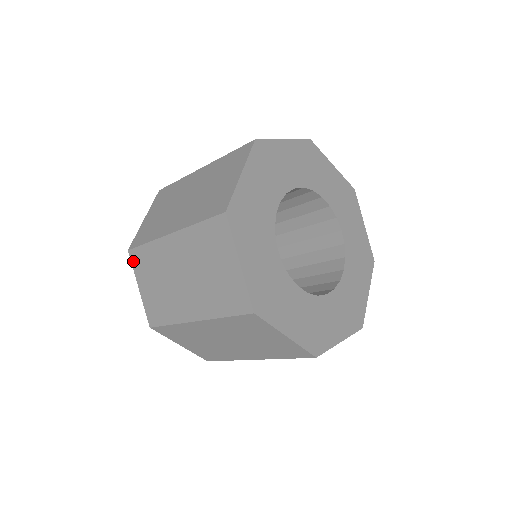
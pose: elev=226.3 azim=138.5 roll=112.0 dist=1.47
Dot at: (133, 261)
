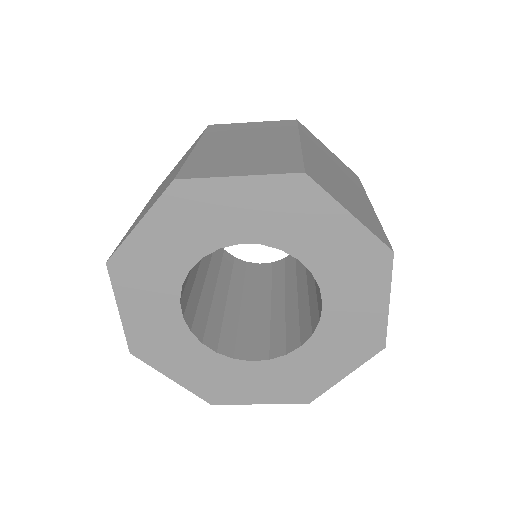
Dot at: occluded
